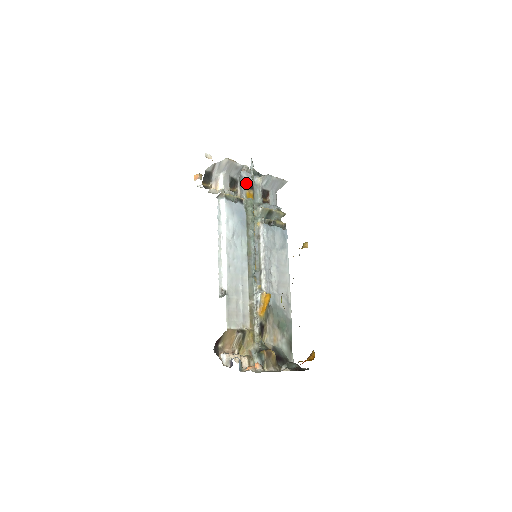
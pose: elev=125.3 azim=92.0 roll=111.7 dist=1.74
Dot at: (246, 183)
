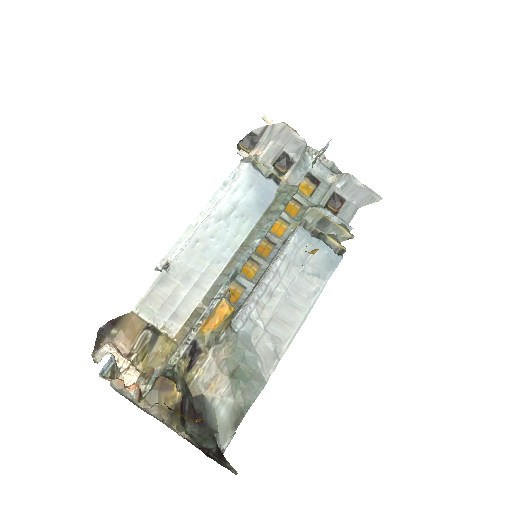
Dot at: (309, 173)
